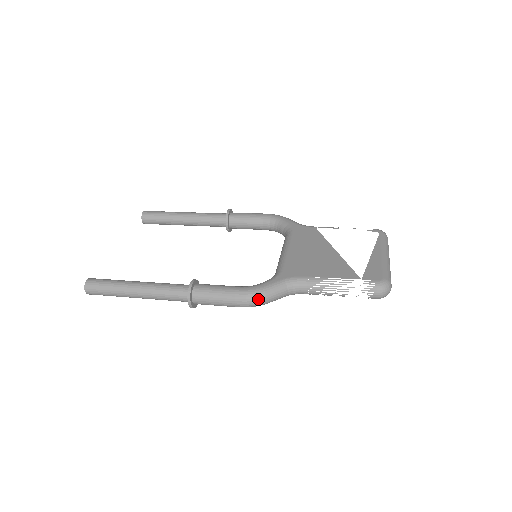
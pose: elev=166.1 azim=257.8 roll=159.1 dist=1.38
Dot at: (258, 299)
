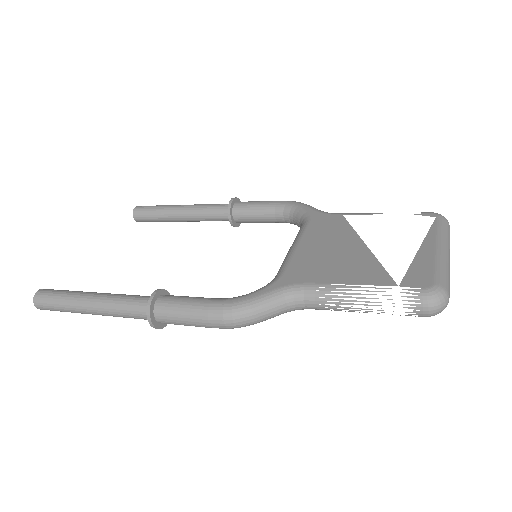
Dot at: (240, 317)
